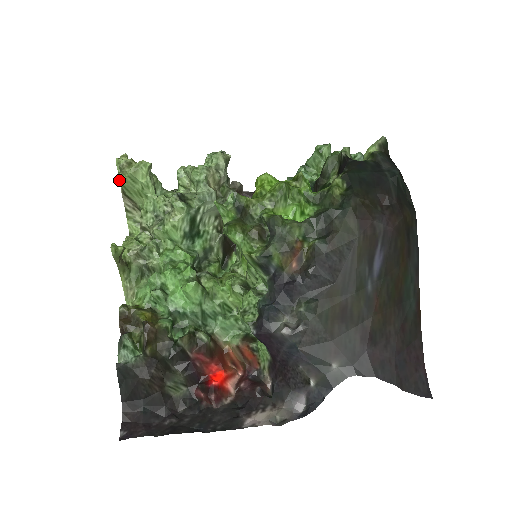
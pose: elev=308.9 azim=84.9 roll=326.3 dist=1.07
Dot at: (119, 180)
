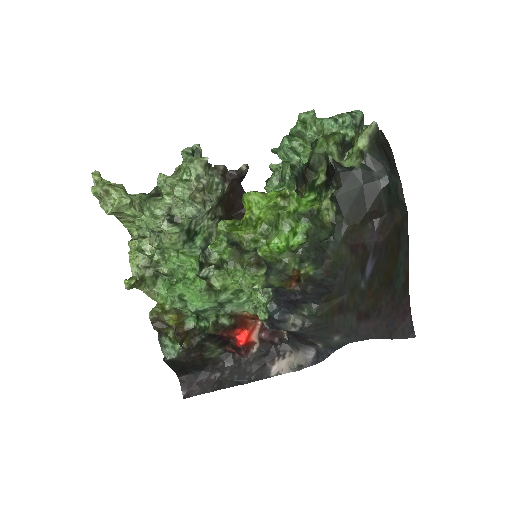
Dot at: (103, 209)
